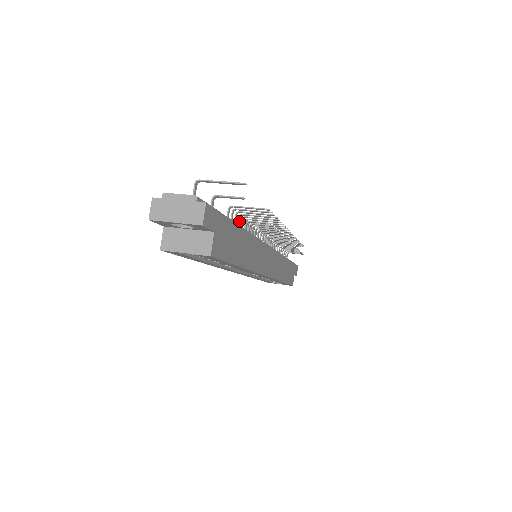
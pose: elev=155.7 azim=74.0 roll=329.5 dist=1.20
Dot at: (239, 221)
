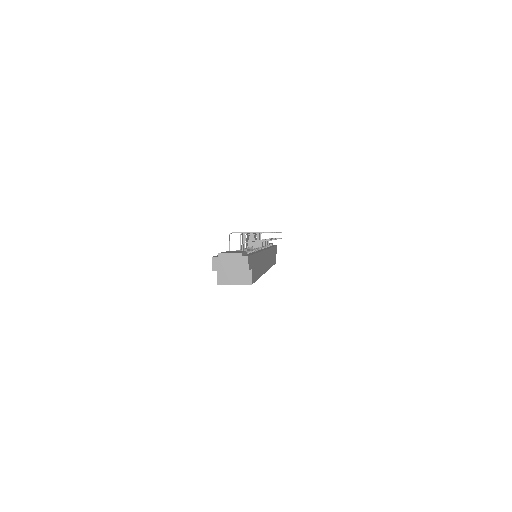
Dot at: occluded
